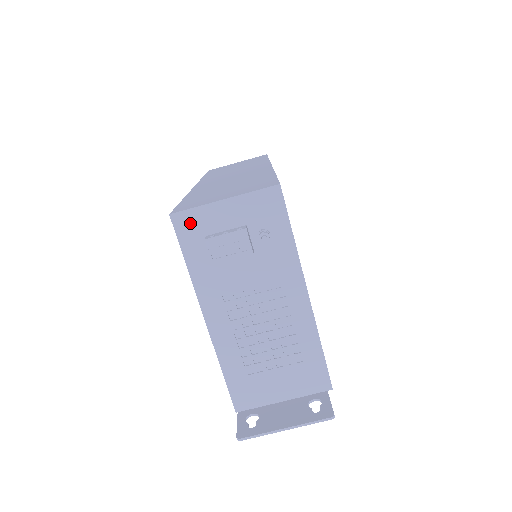
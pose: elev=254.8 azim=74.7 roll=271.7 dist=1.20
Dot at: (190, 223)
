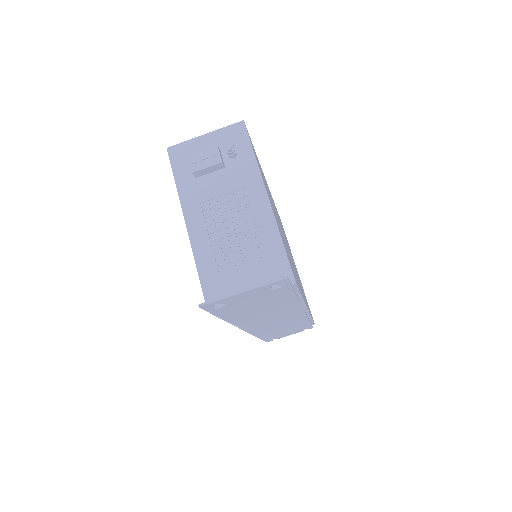
Dot at: (180, 152)
